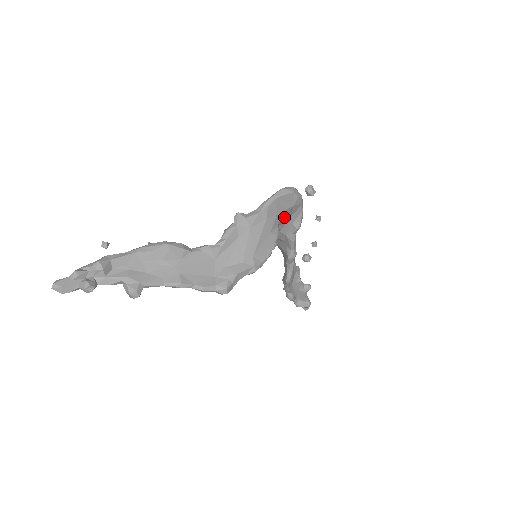
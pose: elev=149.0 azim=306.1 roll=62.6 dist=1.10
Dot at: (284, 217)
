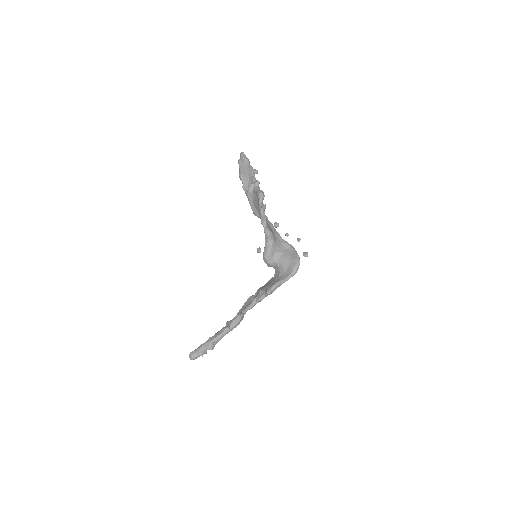
Dot at: occluded
